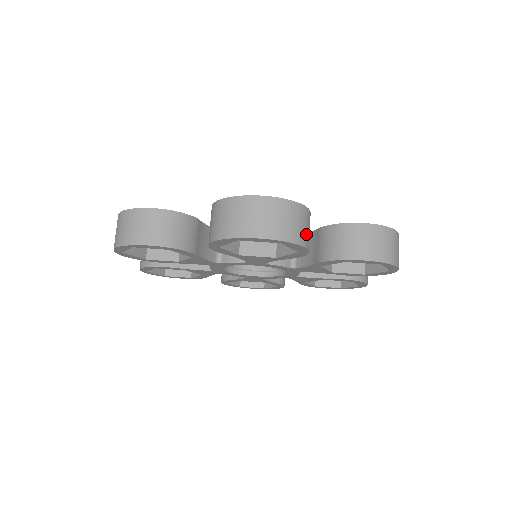
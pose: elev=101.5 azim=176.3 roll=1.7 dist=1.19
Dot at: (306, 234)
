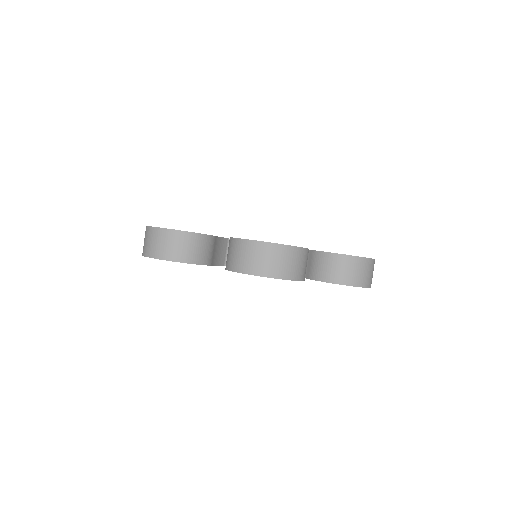
Dot at: (304, 270)
